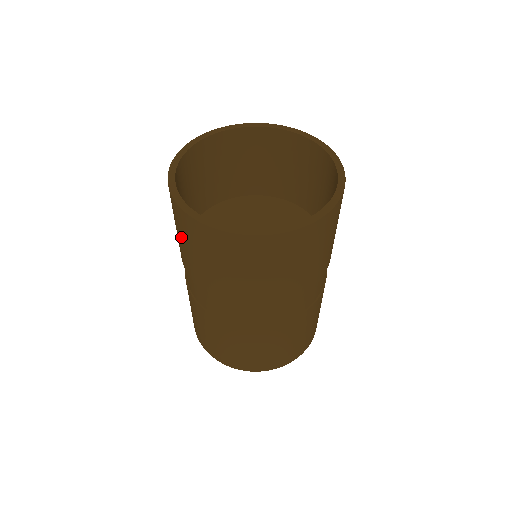
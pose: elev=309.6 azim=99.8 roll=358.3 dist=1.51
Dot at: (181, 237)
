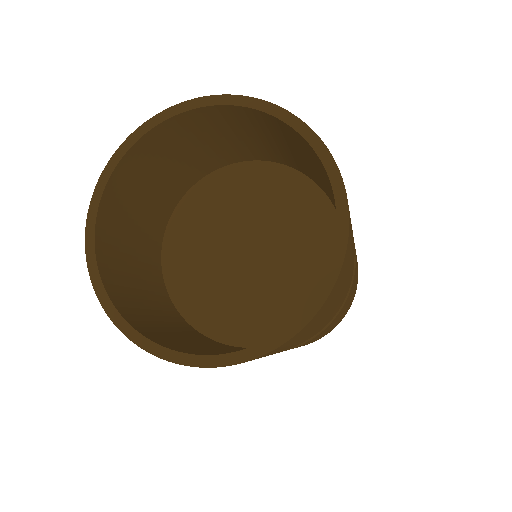
Dot at: occluded
